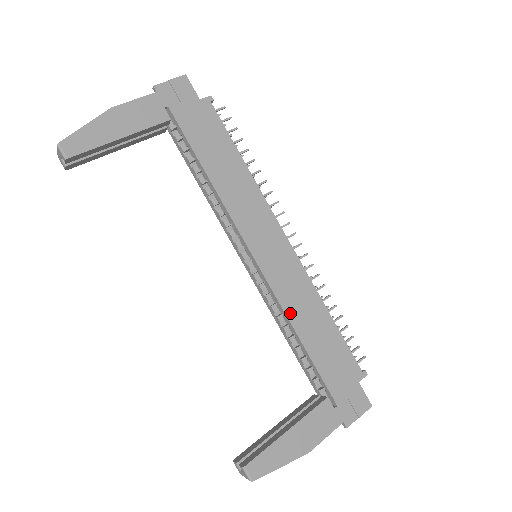
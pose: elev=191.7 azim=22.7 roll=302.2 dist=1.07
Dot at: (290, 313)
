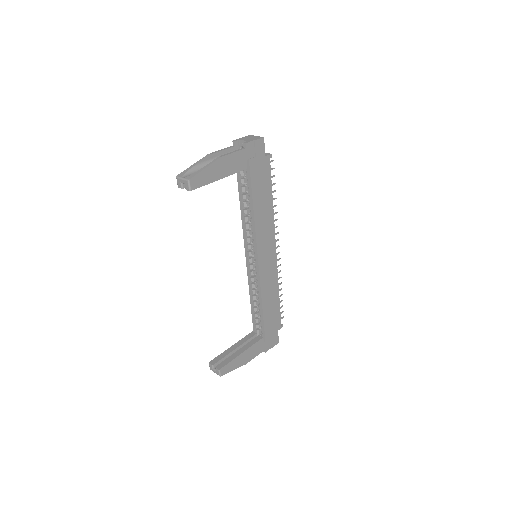
Dot at: (263, 293)
